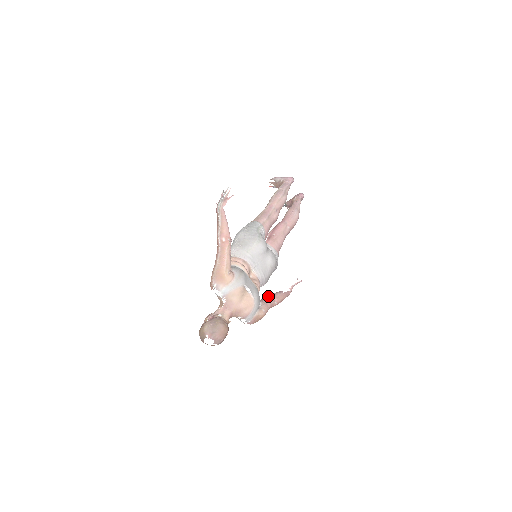
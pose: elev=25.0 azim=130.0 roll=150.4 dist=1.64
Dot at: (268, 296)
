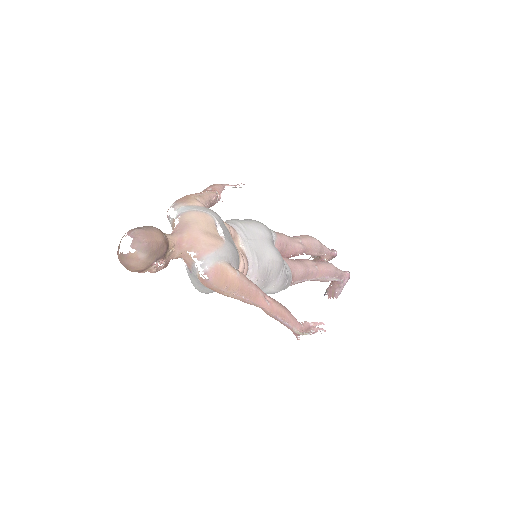
Dot at: occluded
